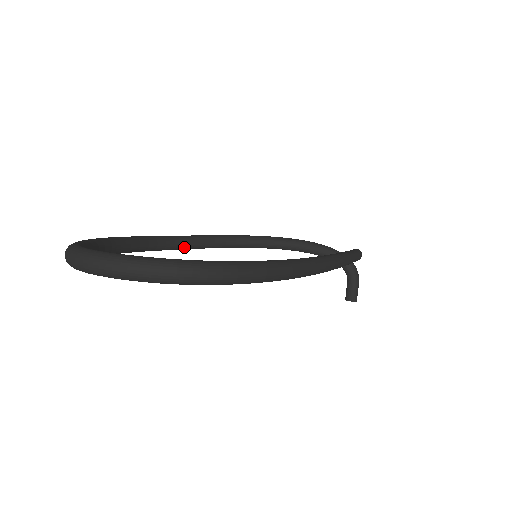
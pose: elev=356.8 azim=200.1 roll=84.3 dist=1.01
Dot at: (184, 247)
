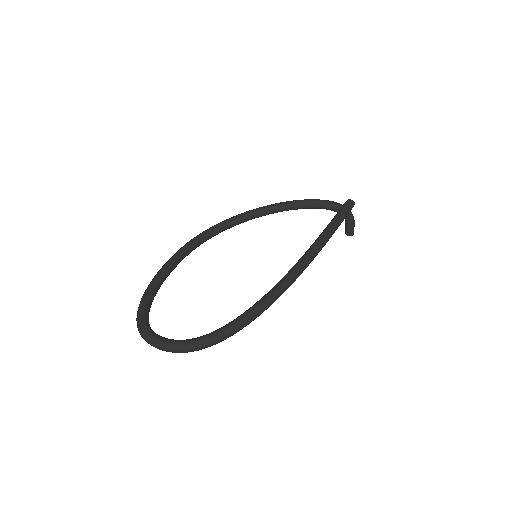
Dot at: occluded
